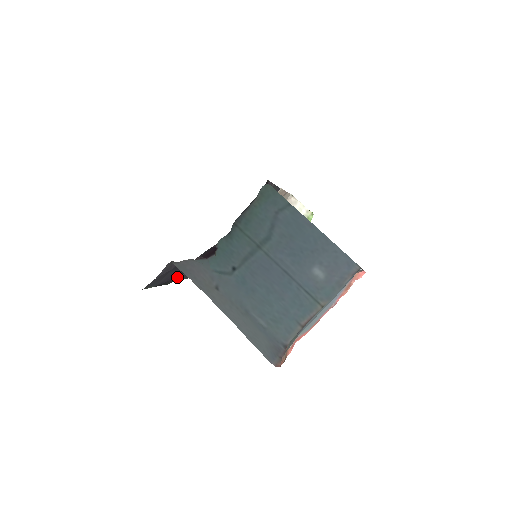
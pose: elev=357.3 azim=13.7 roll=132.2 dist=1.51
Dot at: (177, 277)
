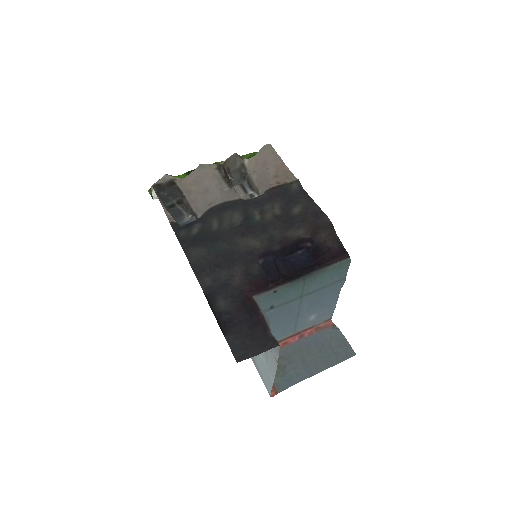
Dot at: (223, 304)
